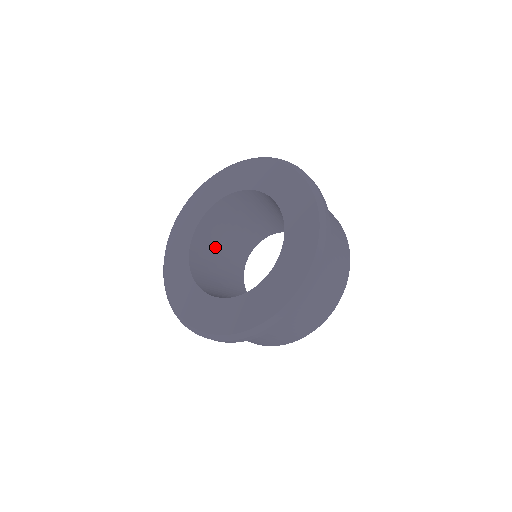
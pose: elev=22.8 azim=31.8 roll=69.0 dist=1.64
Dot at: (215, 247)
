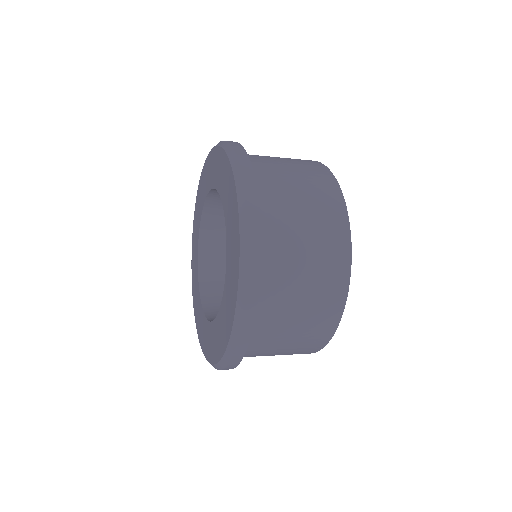
Dot at: occluded
